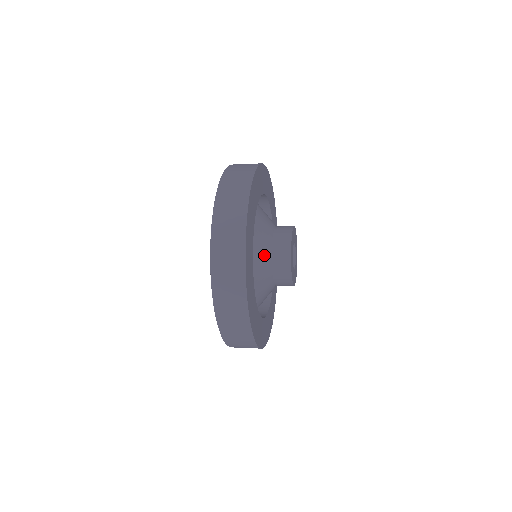
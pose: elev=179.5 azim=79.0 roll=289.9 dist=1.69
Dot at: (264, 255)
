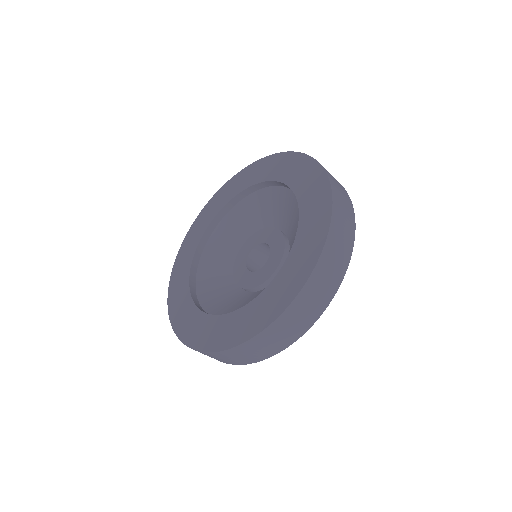
Dot at: occluded
